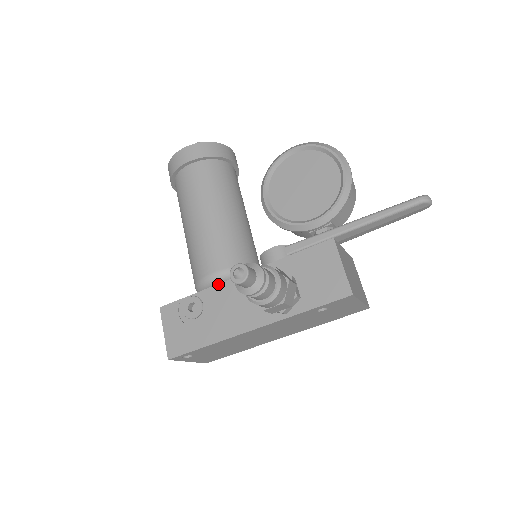
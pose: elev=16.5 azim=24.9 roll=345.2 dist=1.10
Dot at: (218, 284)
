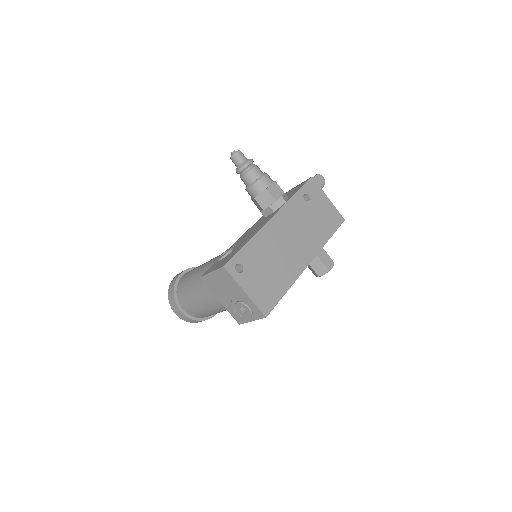
Dot at: (236, 242)
